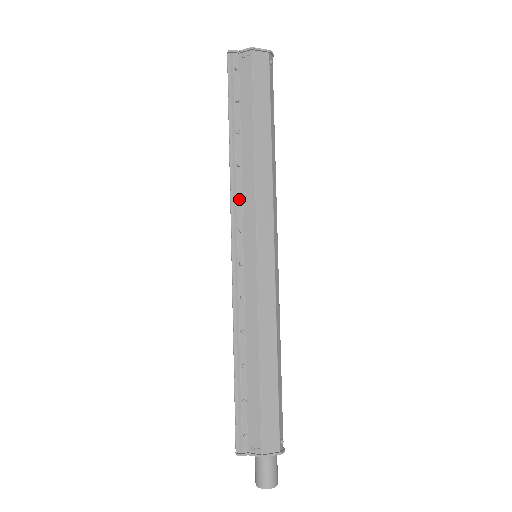
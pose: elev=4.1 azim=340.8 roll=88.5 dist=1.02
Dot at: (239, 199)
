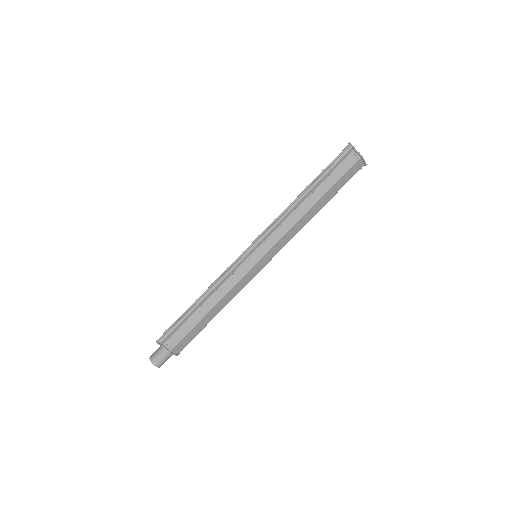
Dot at: (279, 224)
